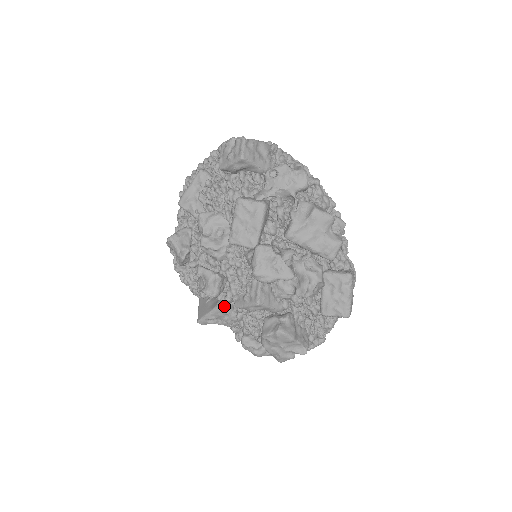
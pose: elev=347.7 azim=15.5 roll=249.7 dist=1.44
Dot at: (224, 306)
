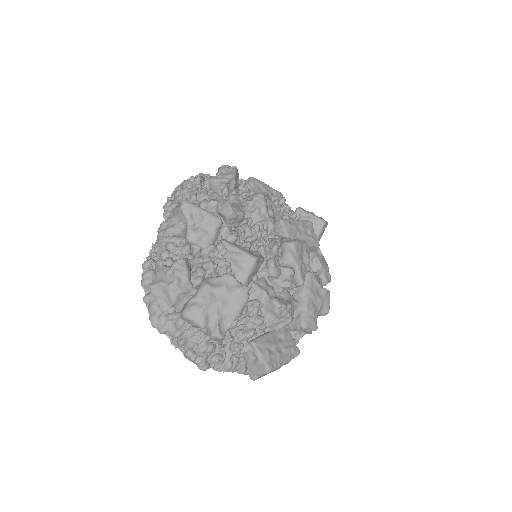
Dot at: occluded
